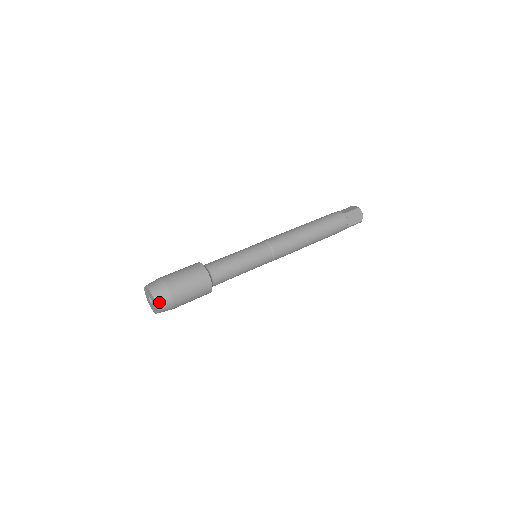
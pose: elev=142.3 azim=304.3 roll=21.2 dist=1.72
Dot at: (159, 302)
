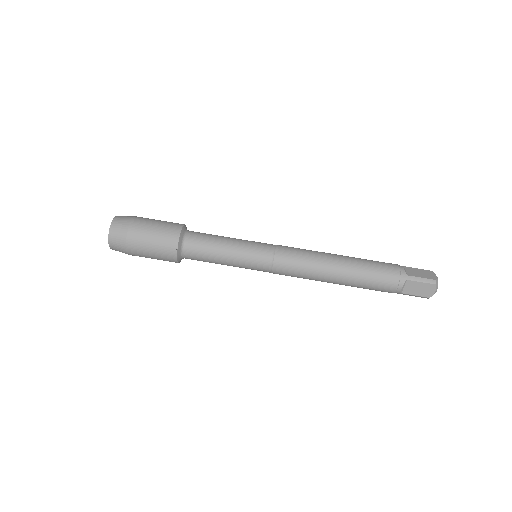
Dot at: occluded
